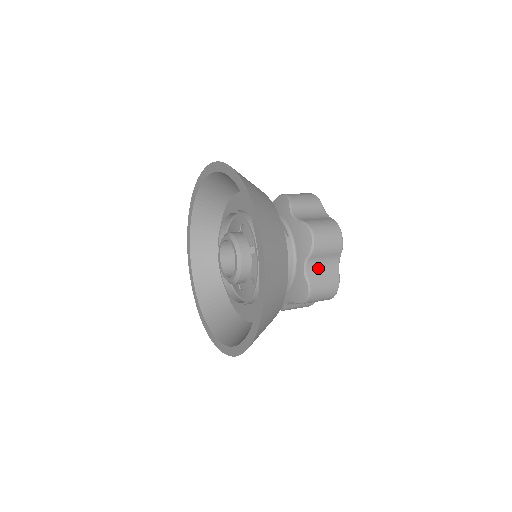
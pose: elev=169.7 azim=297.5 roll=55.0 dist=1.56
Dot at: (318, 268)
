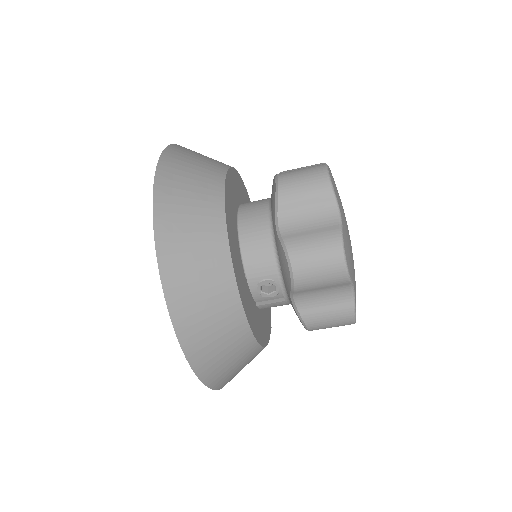
Dot at: occluded
